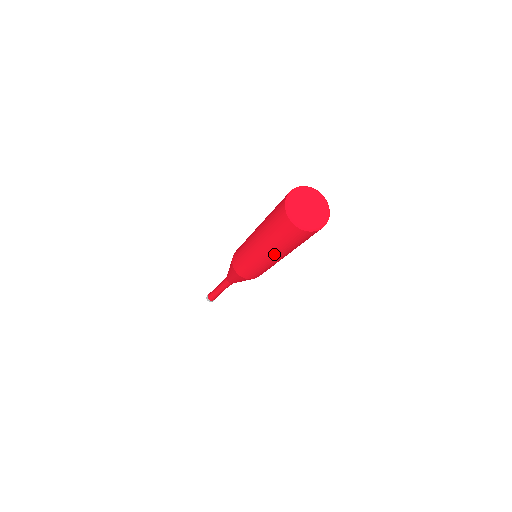
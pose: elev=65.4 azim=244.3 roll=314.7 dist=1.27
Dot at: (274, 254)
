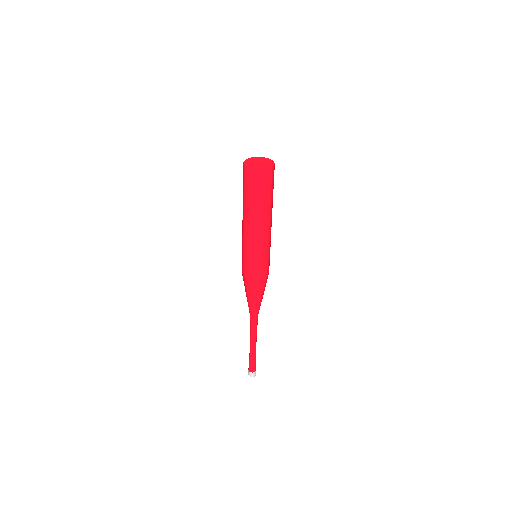
Dot at: (258, 218)
